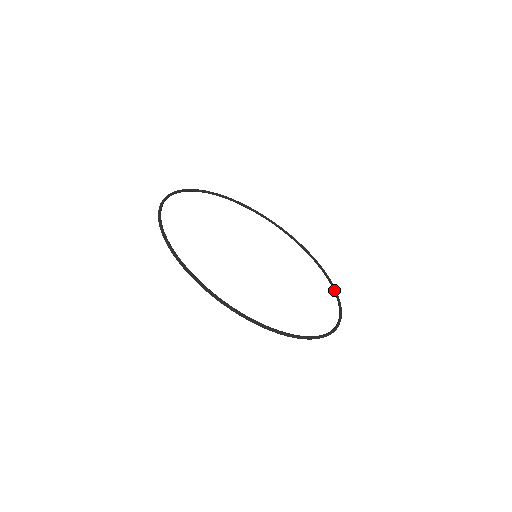
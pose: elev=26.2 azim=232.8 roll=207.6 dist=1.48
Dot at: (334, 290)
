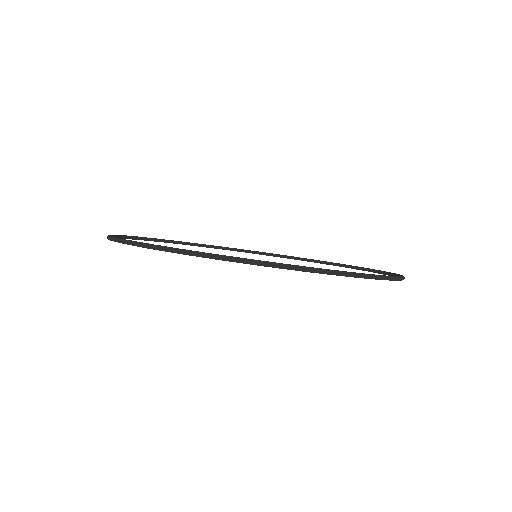
Dot at: (372, 270)
